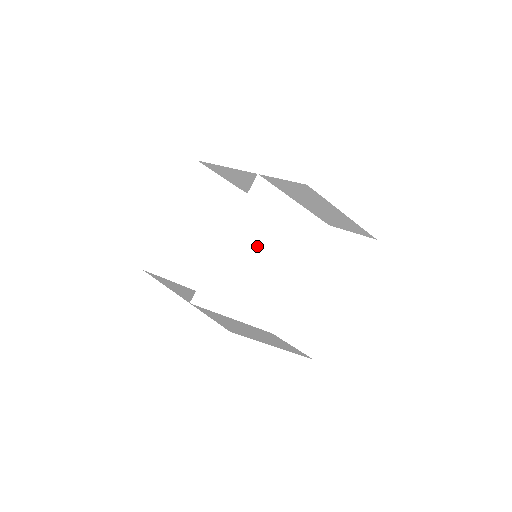
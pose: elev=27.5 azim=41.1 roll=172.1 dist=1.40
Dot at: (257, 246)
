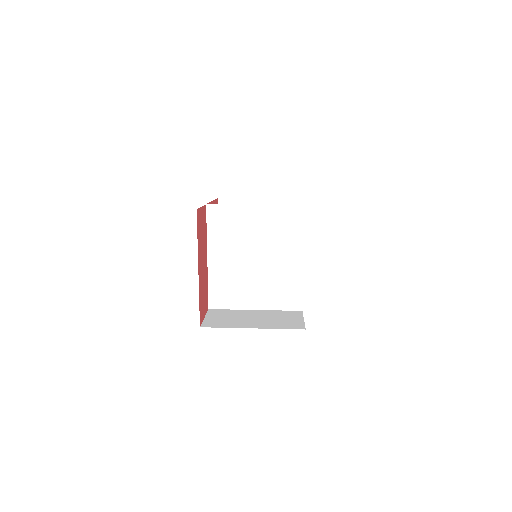
Dot at: (240, 252)
